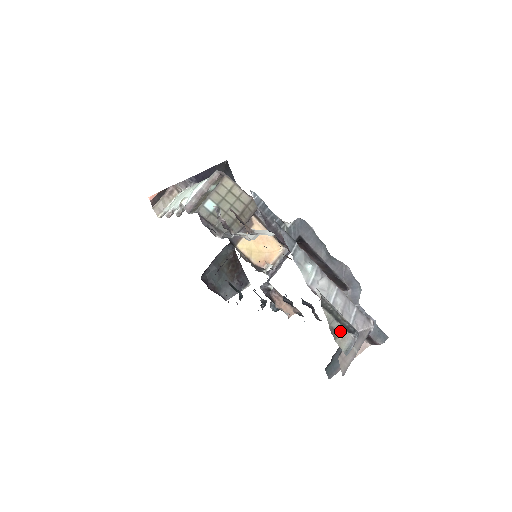
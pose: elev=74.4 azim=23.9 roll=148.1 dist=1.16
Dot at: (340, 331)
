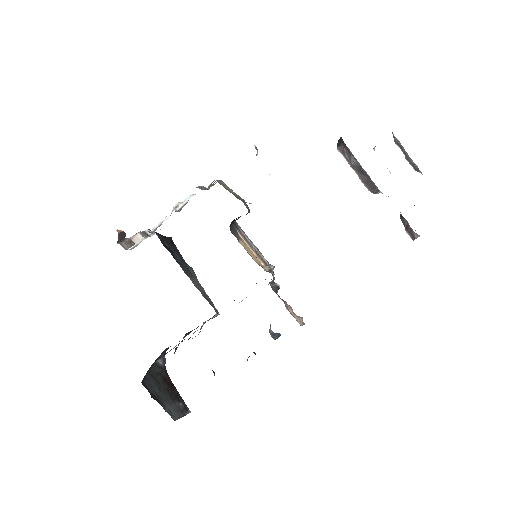
Dot at: (412, 166)
